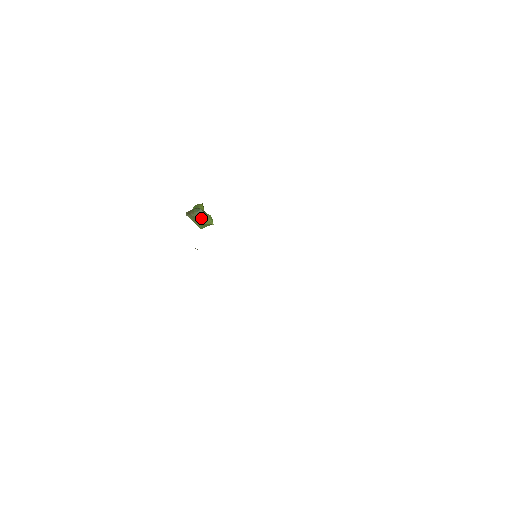
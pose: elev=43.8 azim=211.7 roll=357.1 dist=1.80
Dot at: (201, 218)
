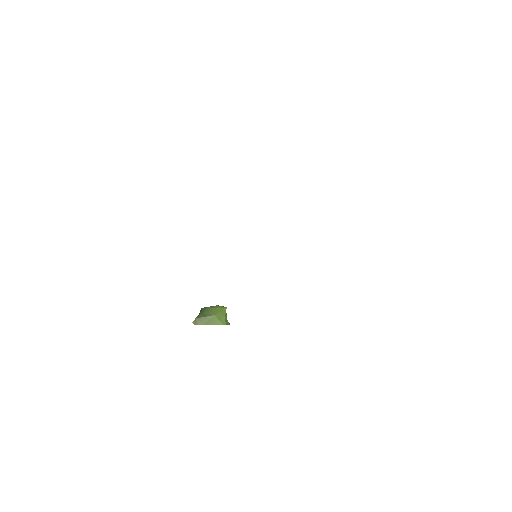
Dot at: (209, 313)
